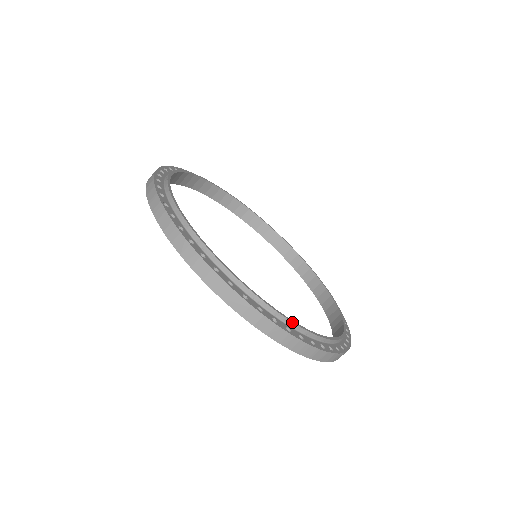
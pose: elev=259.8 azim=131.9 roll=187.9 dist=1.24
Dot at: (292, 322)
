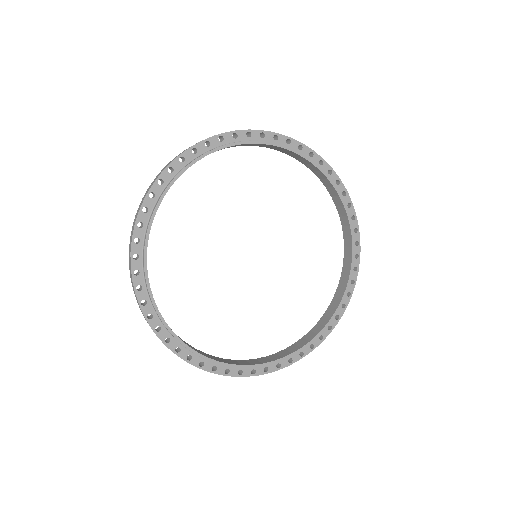
Dot at: (159, 316)
